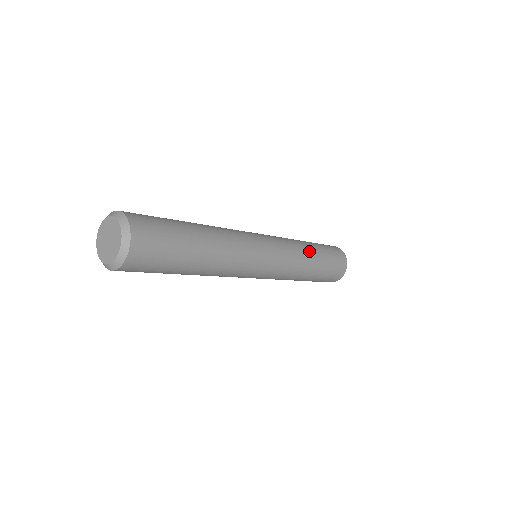
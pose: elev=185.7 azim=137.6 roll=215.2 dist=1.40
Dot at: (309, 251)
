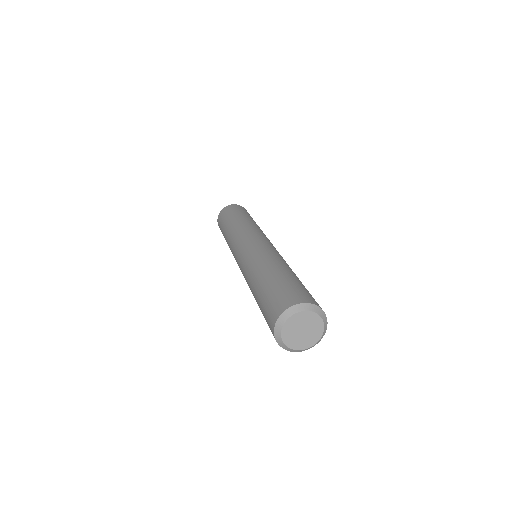
Dot at: occluded
